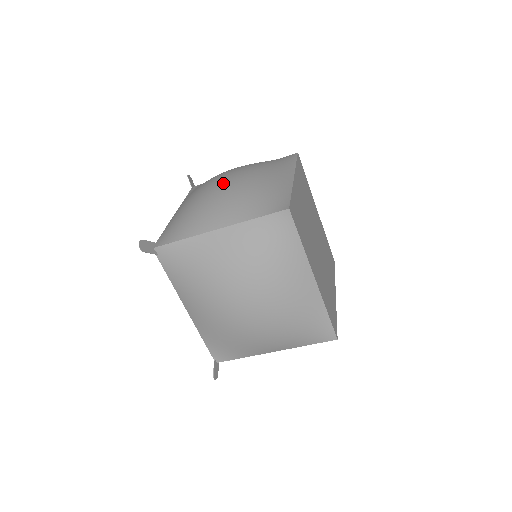
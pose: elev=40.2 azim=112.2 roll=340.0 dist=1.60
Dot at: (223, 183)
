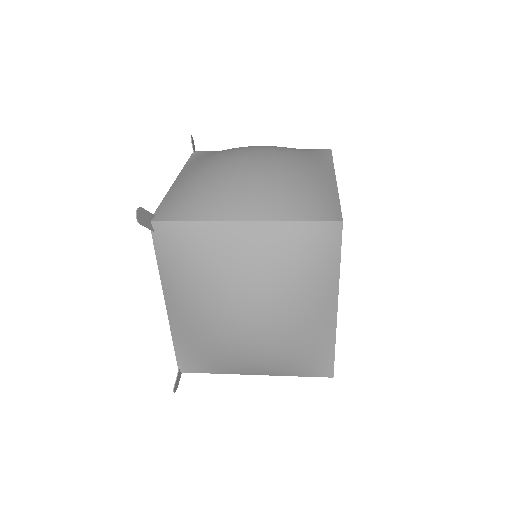
Dot at: (251, 341)
